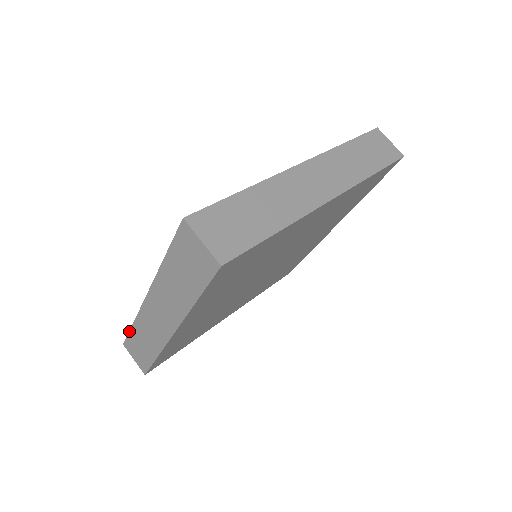
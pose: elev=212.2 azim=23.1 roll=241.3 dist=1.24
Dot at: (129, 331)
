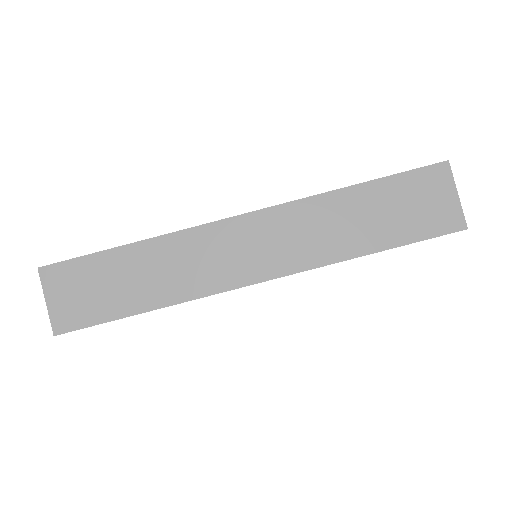
Dot at: (103, 250)
